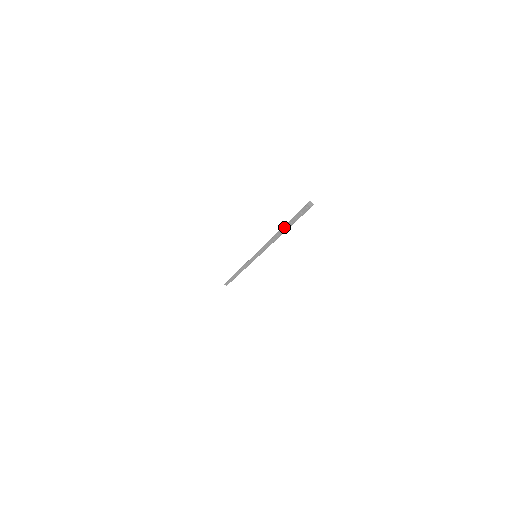
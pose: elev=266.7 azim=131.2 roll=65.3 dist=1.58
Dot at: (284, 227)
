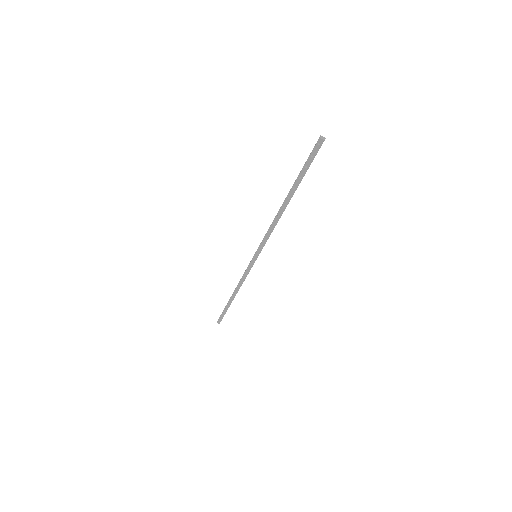
Dot at: (291, 190)
